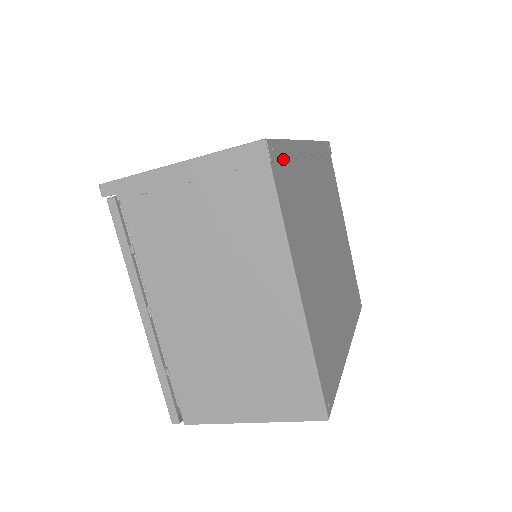
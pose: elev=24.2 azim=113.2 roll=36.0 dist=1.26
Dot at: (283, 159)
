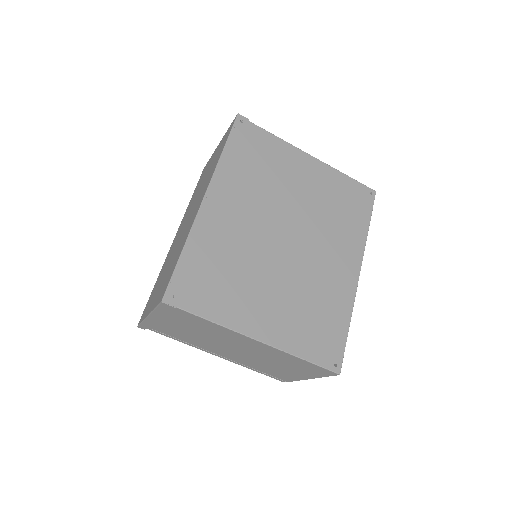
Dot at: (186, 279)
